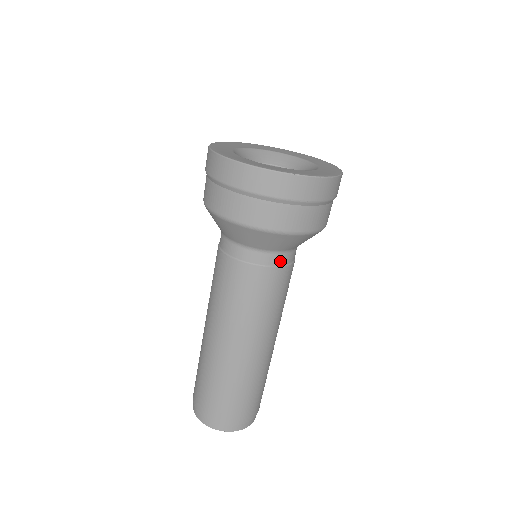
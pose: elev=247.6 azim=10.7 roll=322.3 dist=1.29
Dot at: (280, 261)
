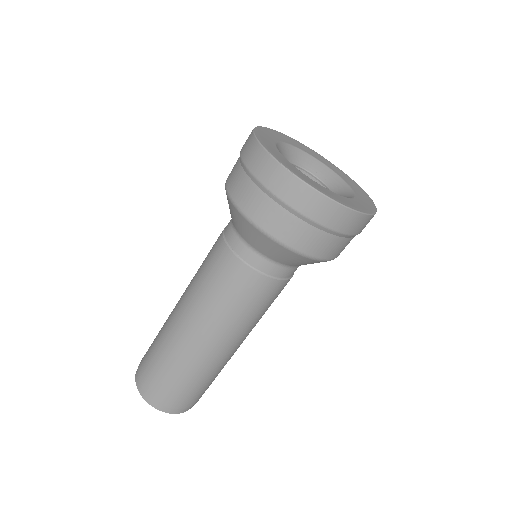
Dot at: occluded
